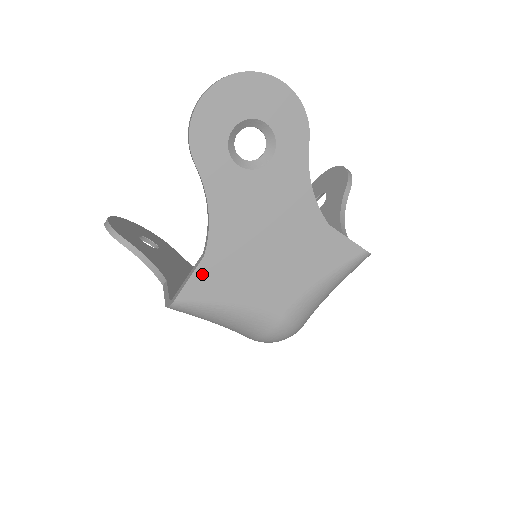
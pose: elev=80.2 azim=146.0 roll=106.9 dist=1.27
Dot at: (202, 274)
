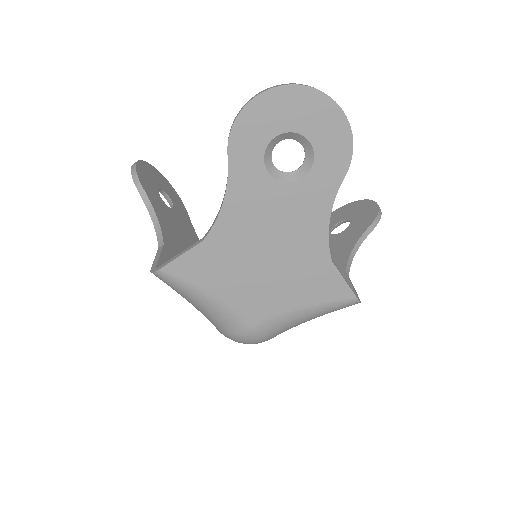
Dot at: (194, 256)
